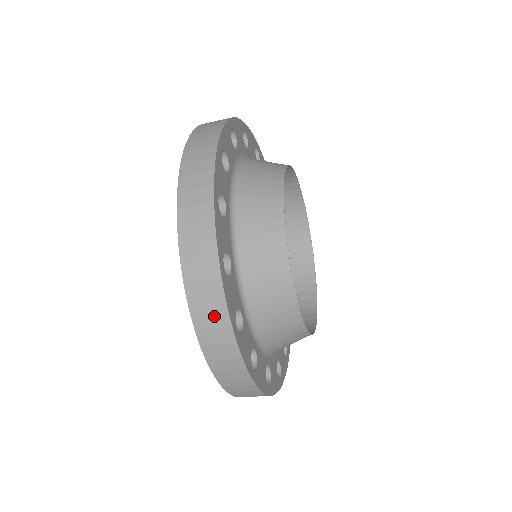
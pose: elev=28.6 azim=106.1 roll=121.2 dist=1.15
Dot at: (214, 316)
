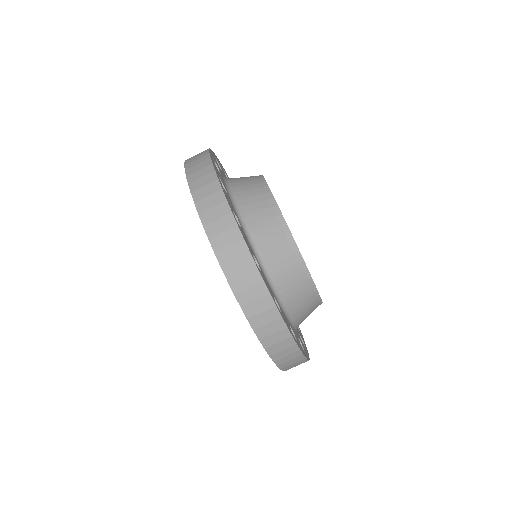
Dot at: occluded
